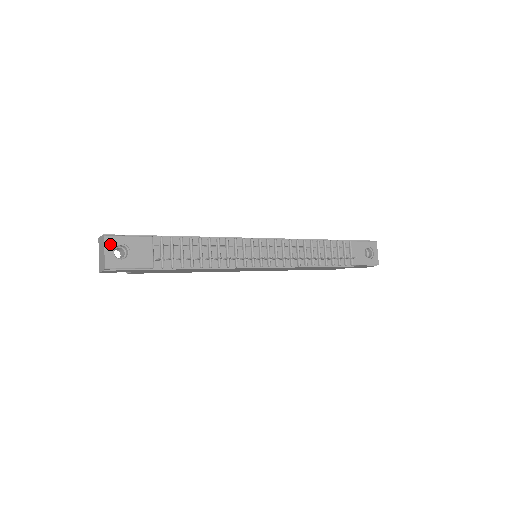
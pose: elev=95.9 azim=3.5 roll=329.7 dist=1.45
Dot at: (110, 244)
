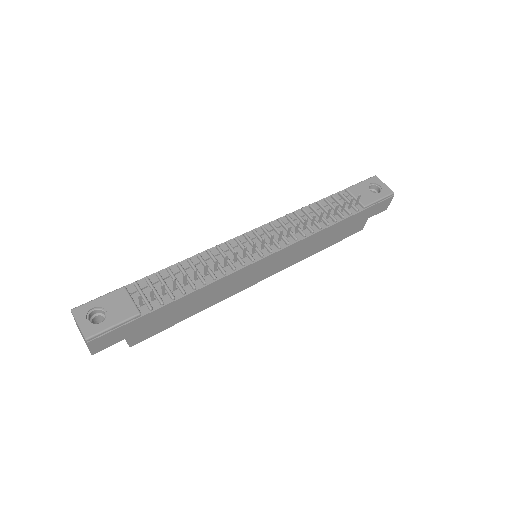
Dot at: (81, 314)
